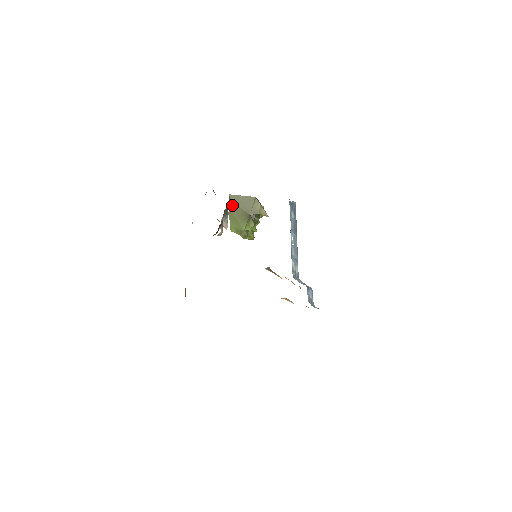
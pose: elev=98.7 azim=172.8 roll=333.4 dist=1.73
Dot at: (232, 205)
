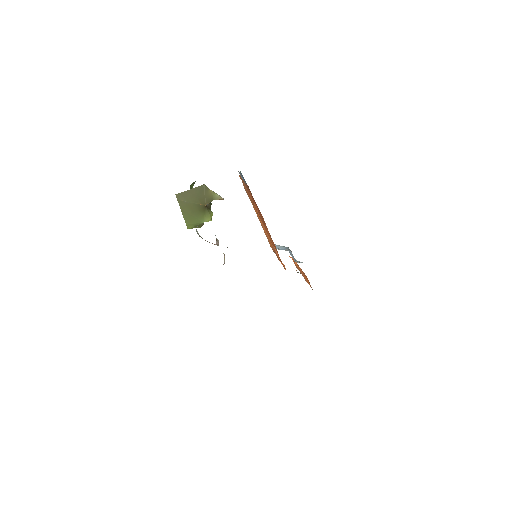
Dot at: (183, 204)
